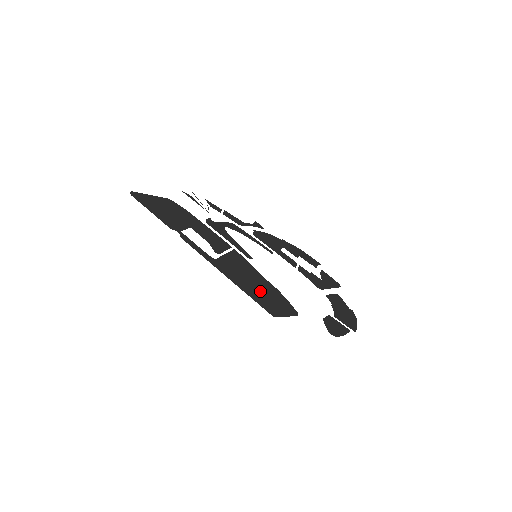
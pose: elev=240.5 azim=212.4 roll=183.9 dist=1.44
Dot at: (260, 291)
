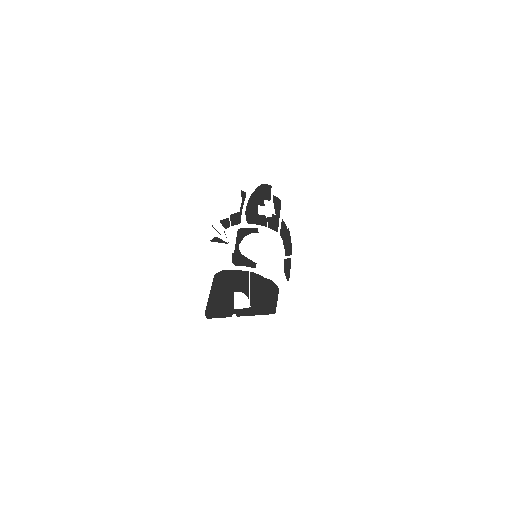
Dot at: (267, 299)
